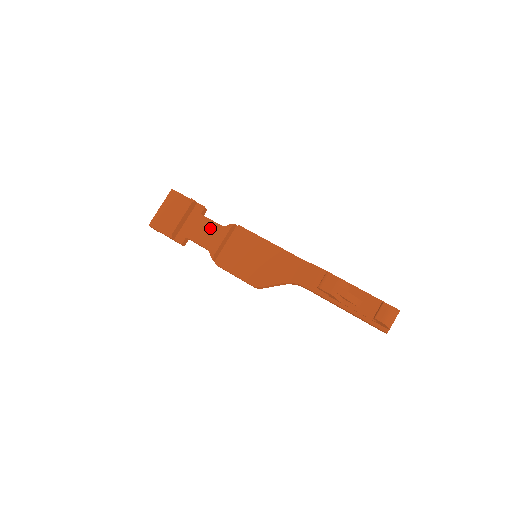
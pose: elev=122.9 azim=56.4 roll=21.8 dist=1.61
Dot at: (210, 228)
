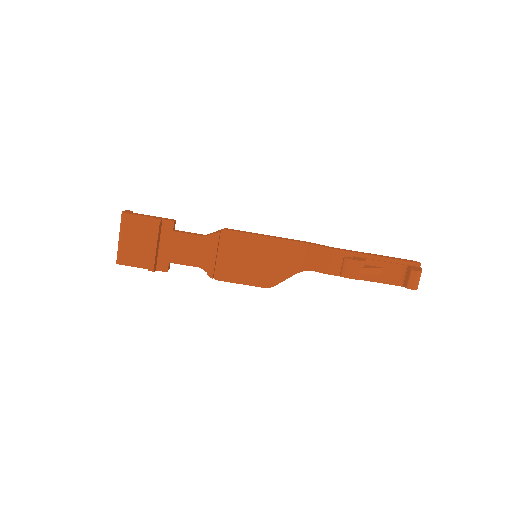
Dot at: (192, 243)
